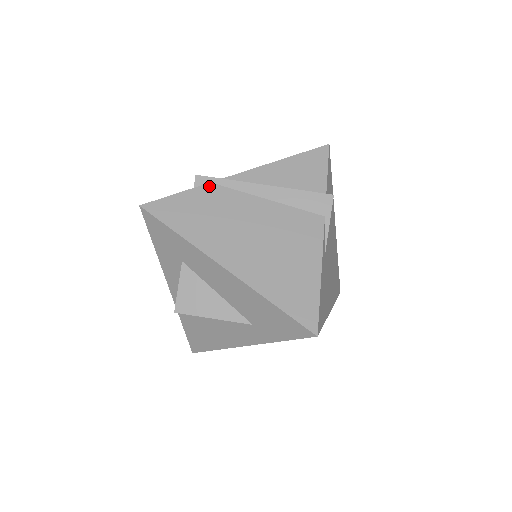
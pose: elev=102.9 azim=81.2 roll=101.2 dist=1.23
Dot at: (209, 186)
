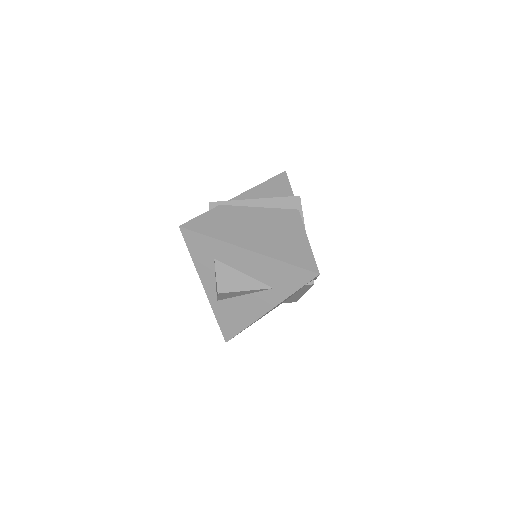
Dot at: (220, 207)
